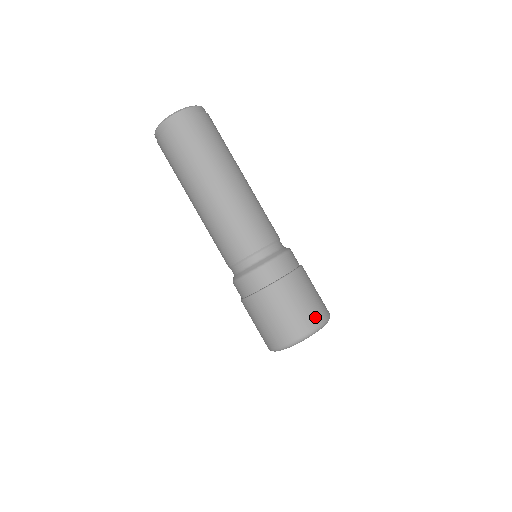
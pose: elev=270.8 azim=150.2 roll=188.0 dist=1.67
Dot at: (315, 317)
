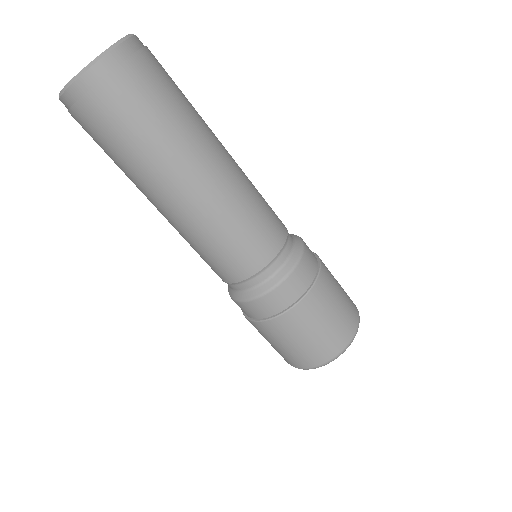
Dot at: (306, 361)
